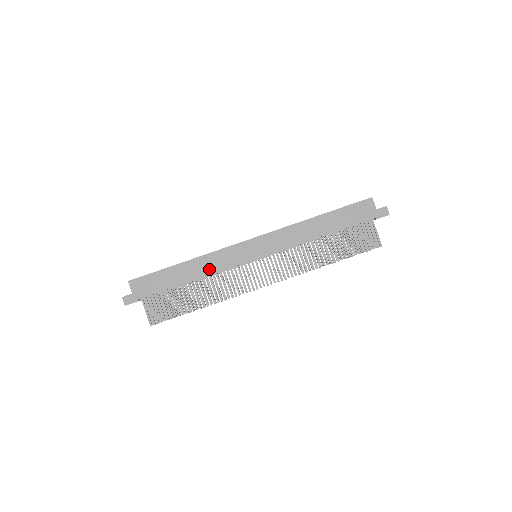
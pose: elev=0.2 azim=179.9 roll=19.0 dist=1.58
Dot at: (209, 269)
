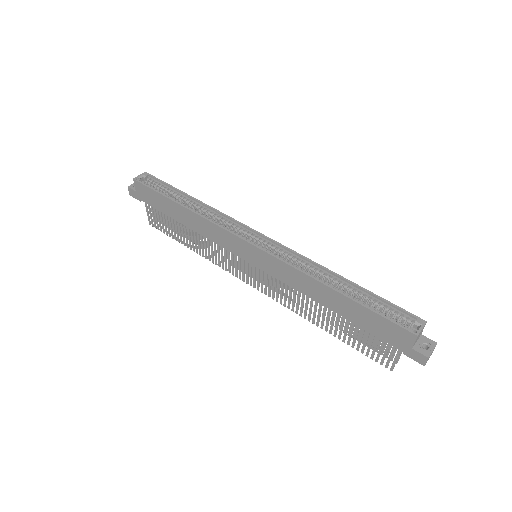
Dot at: (203, 231)
